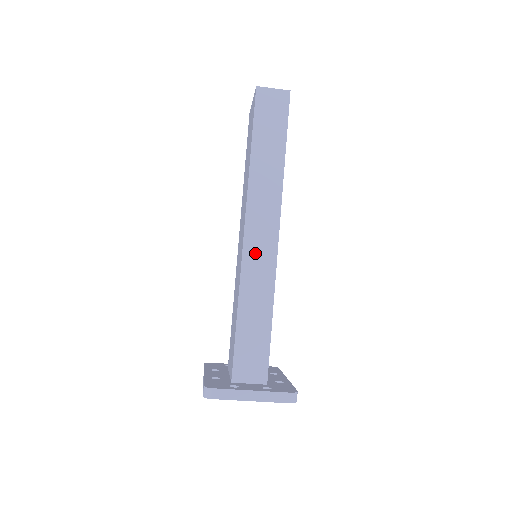
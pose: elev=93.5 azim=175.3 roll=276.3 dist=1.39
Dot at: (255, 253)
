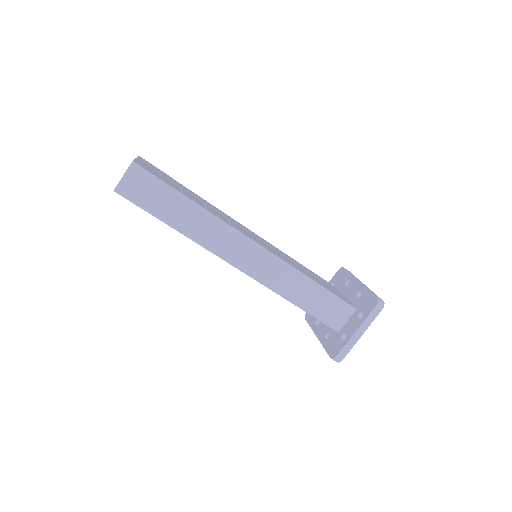
Dot at: (258, 269)
